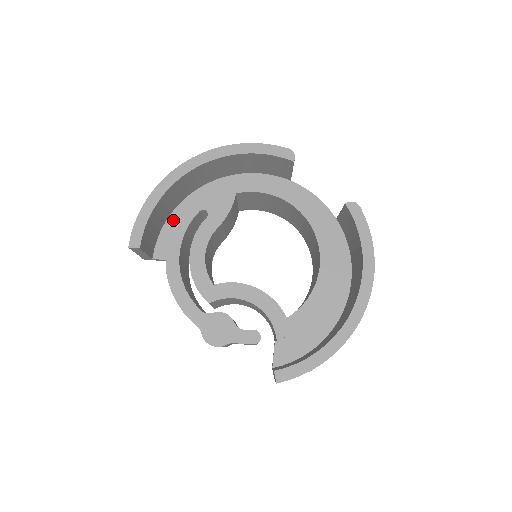
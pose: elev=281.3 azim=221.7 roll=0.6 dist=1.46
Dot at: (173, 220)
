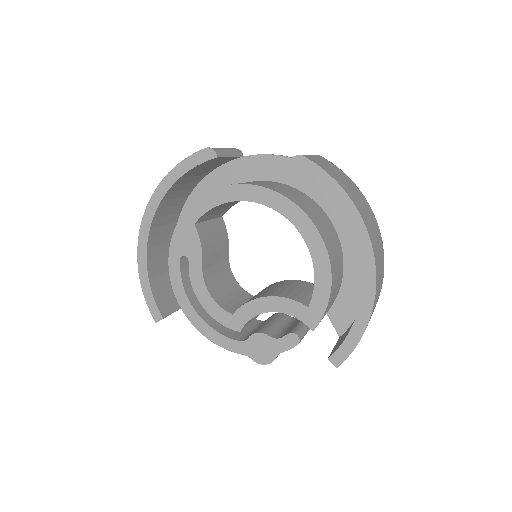
Dot at: occluded
